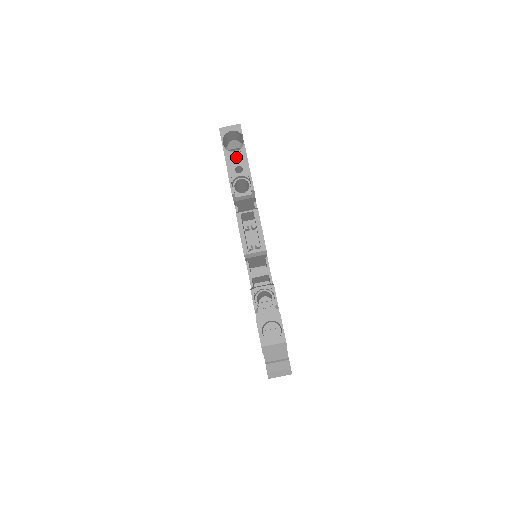
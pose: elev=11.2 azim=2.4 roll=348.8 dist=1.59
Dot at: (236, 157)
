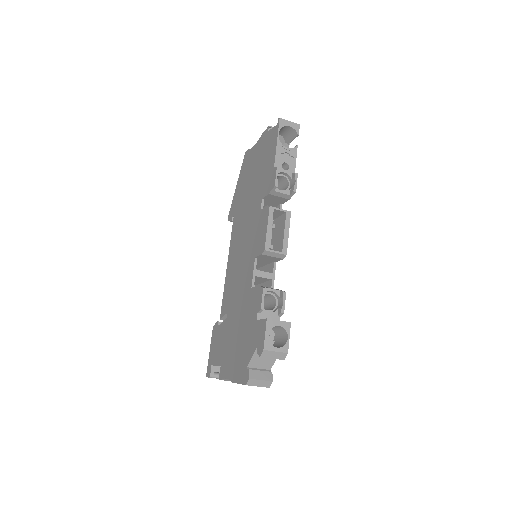
Dot at: (286, 153)
